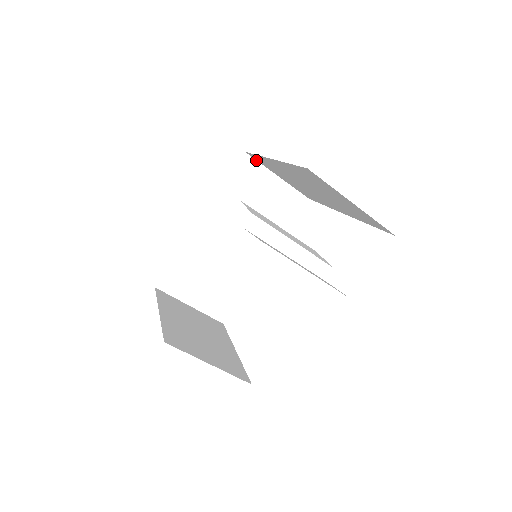
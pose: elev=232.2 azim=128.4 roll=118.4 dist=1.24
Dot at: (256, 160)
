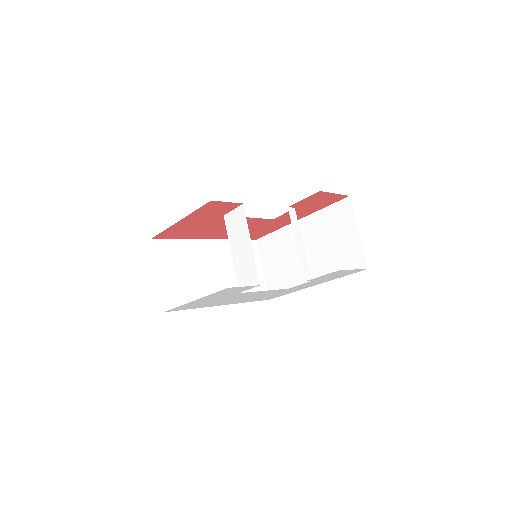
Dot at: (258, 249)
